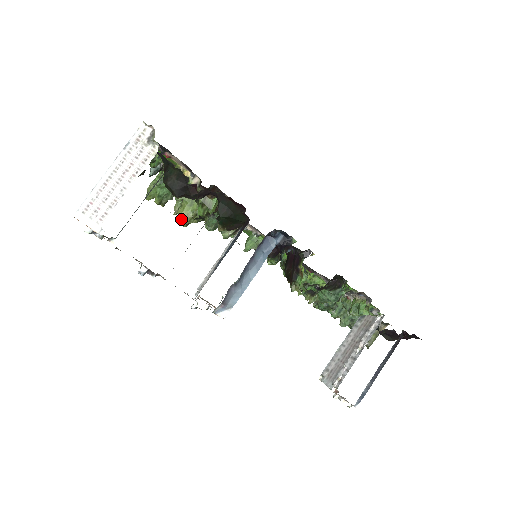
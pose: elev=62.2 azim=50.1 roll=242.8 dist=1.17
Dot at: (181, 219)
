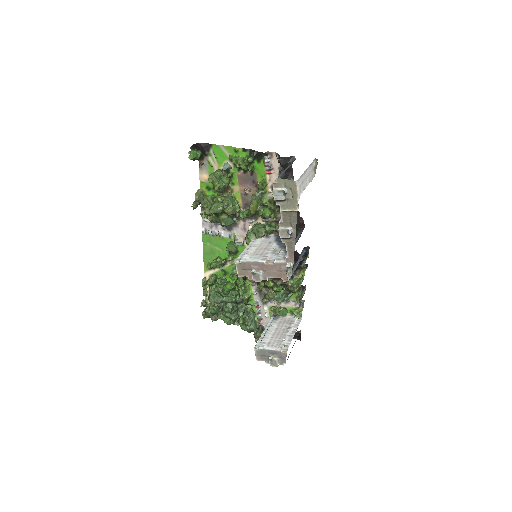
Dot at: (251, 211)
